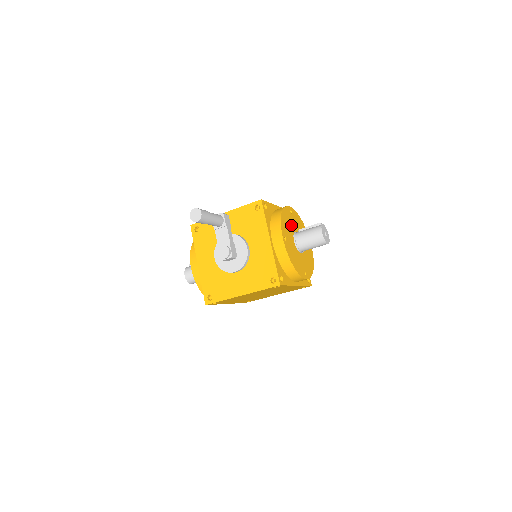
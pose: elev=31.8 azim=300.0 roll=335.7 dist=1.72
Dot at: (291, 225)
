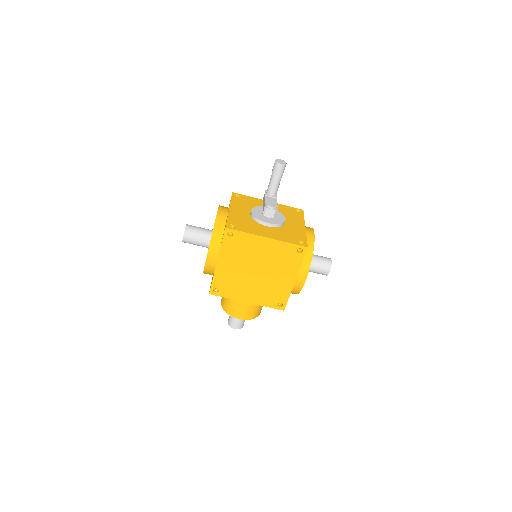
Dot at: occluded
